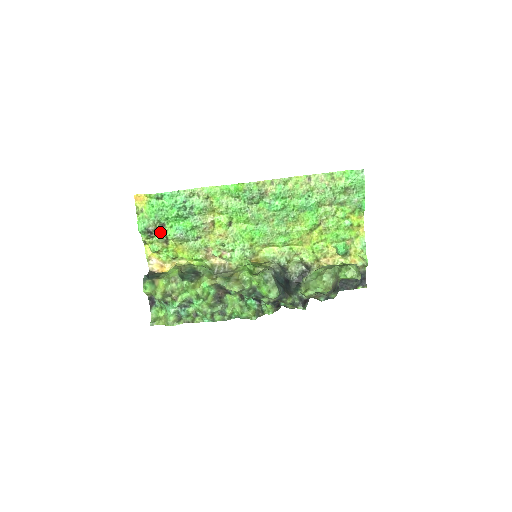
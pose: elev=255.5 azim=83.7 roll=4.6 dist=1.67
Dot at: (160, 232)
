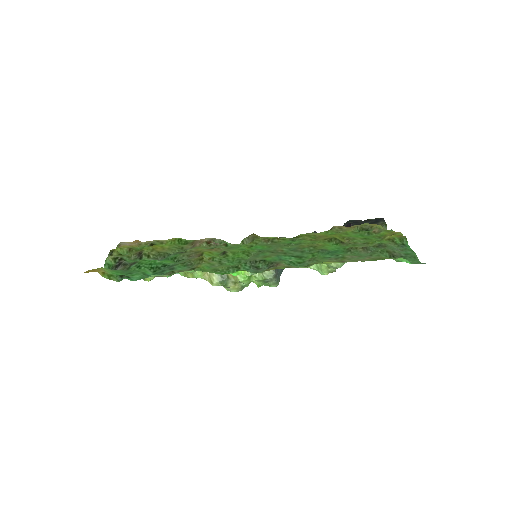
Dot at: (131, 262)
